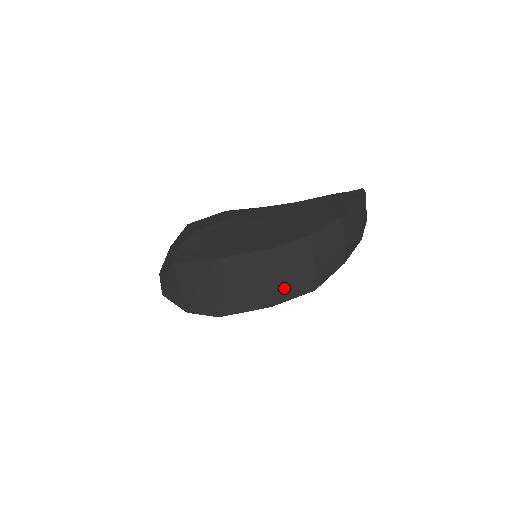
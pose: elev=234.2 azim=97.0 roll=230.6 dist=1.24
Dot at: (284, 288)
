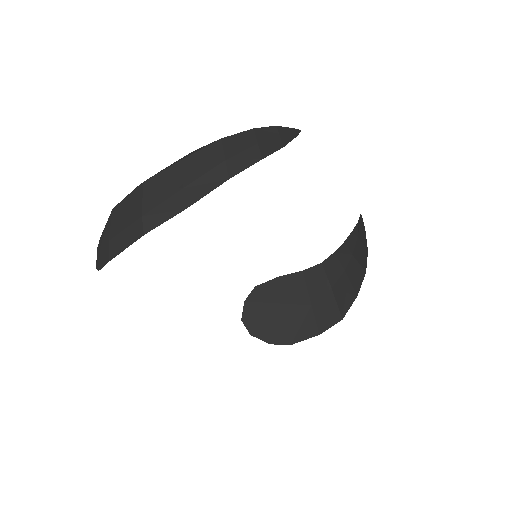
Dot at: (154, 213)
